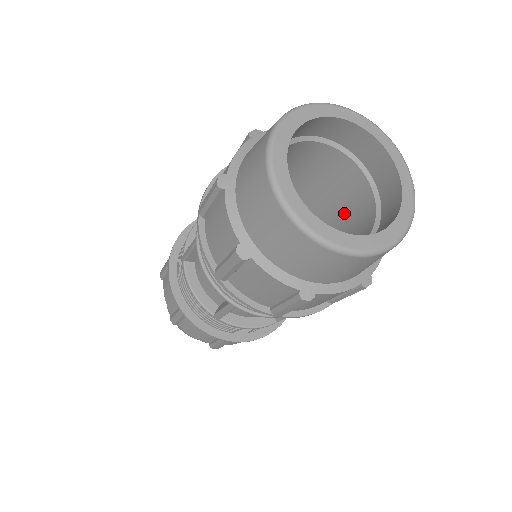
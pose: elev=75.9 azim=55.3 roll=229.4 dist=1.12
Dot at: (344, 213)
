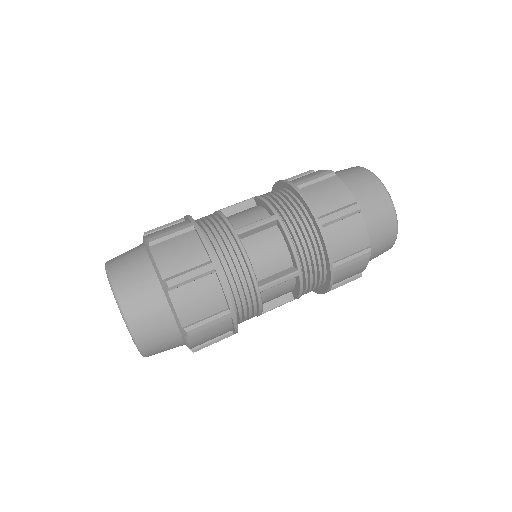
Dot at: occluded
